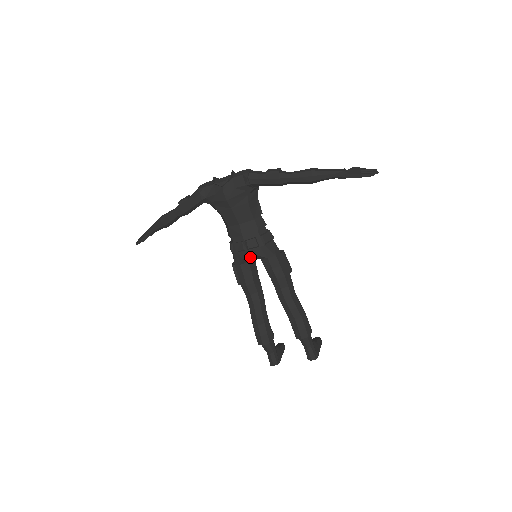
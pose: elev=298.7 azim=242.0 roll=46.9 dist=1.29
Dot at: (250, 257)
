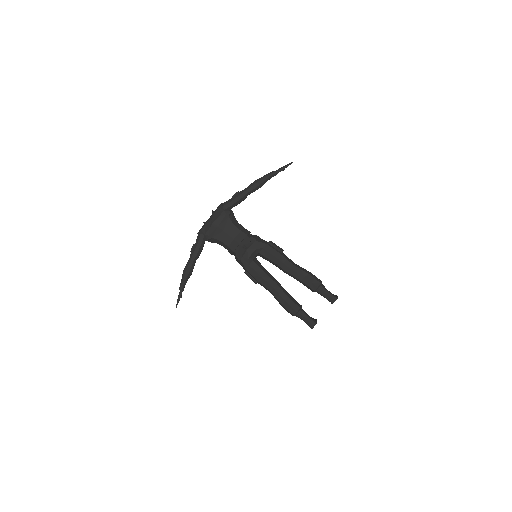
Dot at: (251, 253)
